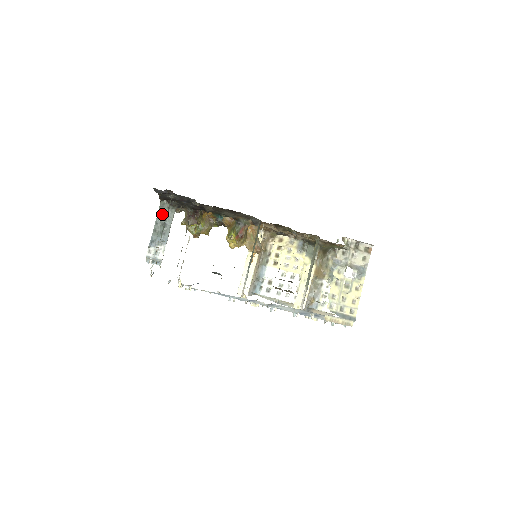
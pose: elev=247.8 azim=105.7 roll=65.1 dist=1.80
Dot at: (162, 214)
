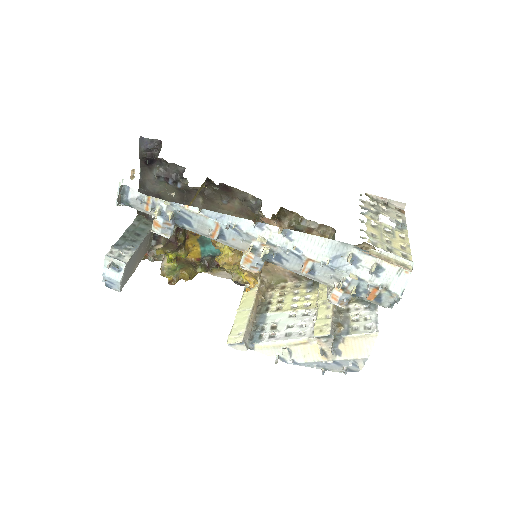
Dot at: (136, 226)
